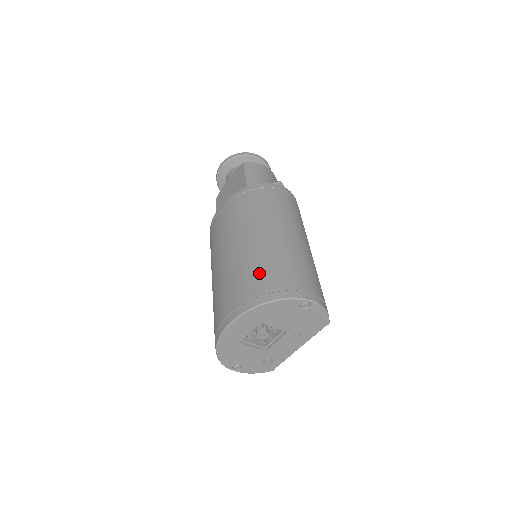
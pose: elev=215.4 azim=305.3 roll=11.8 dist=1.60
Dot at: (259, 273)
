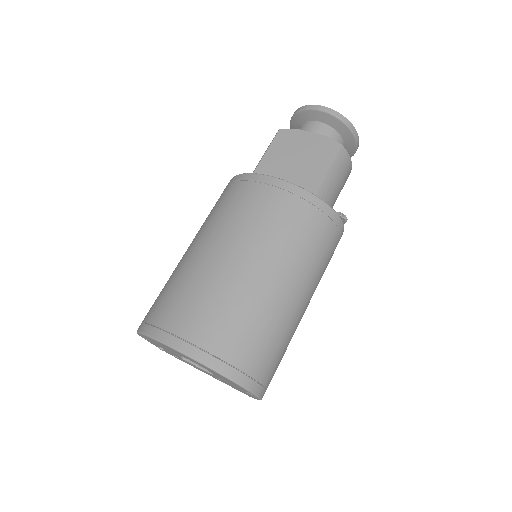
Dot at: (247, 334)
